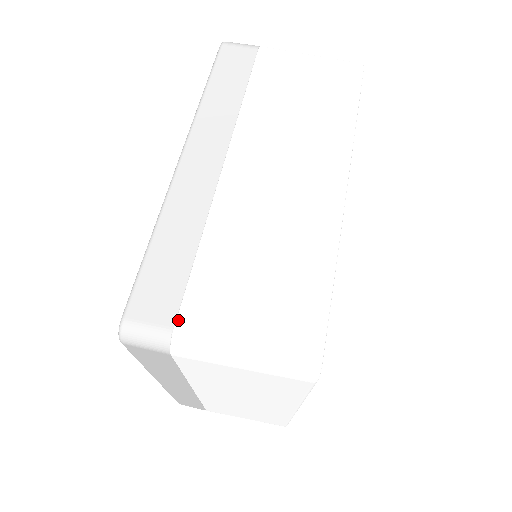
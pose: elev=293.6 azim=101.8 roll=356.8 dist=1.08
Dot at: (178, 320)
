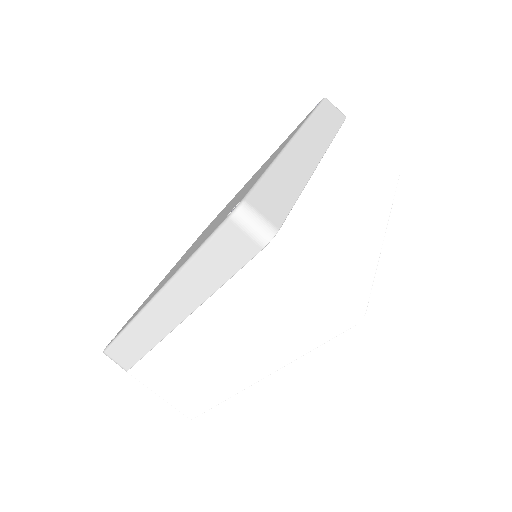
Dot at: (130, 370)
